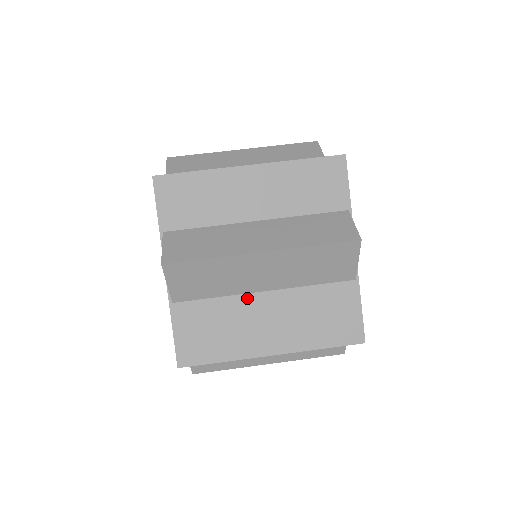
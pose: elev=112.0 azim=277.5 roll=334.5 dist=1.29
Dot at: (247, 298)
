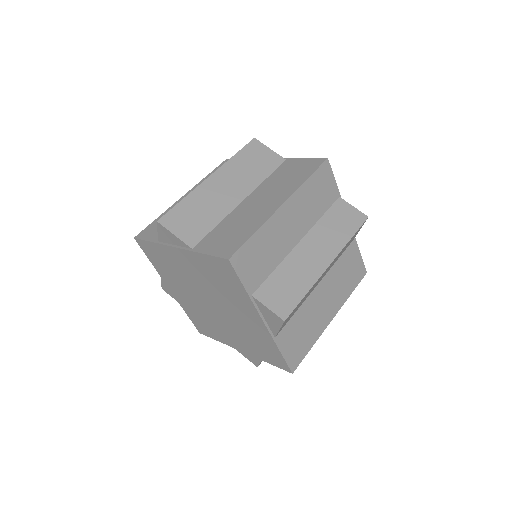
Dot at: (311, 297)
